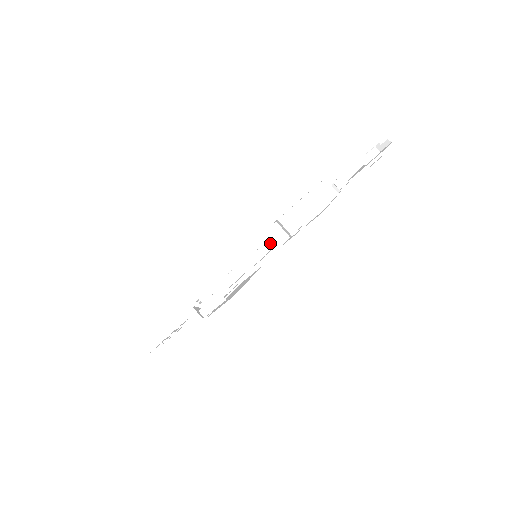
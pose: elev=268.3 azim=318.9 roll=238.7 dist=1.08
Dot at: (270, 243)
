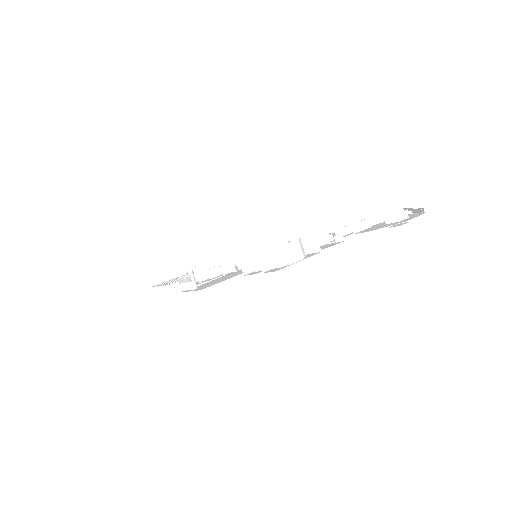
Dot at: occluded
